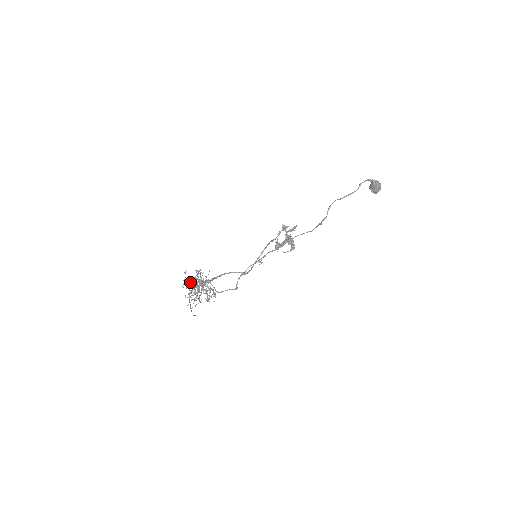
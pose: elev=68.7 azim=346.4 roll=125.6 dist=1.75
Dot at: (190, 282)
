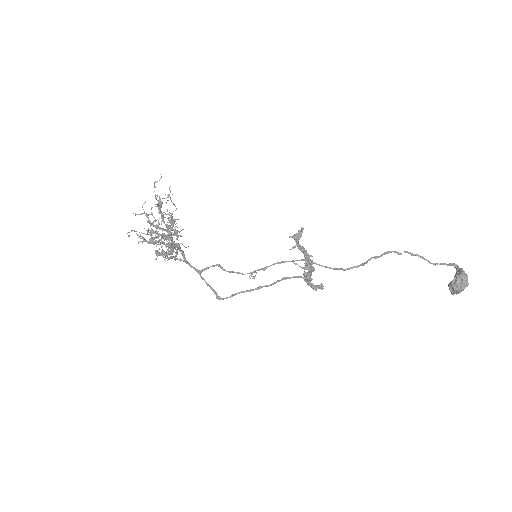
Dot at: occluded
